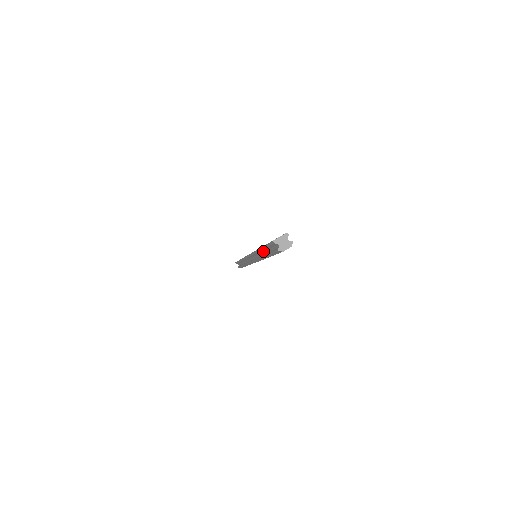
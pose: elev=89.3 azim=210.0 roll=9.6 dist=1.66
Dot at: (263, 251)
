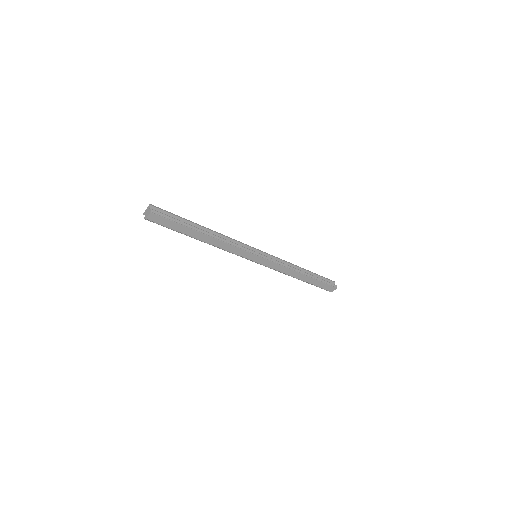
Dot at: occluded
